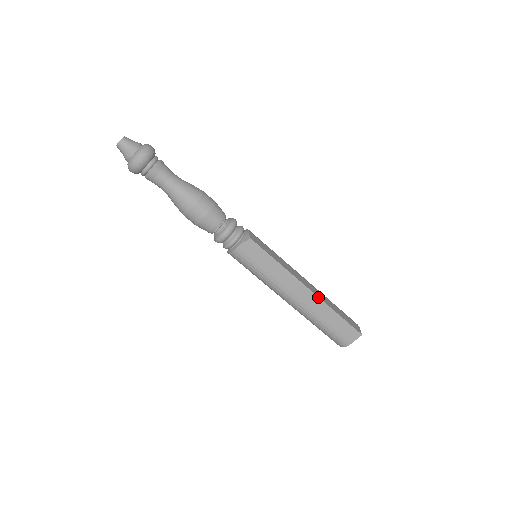
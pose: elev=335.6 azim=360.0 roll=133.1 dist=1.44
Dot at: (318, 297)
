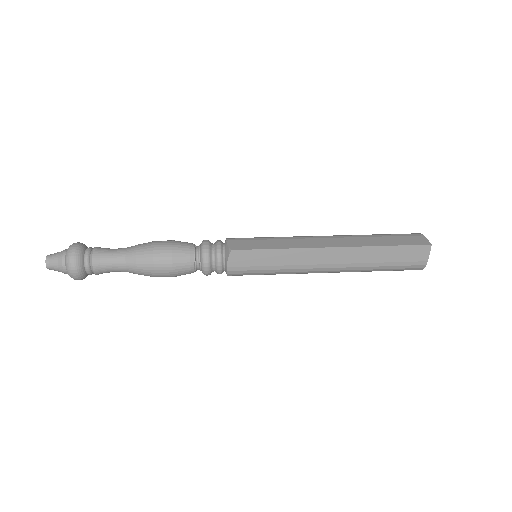
Dot at: (349, 247)
